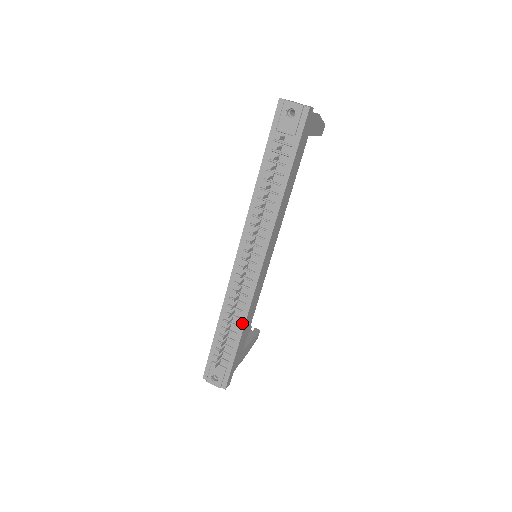
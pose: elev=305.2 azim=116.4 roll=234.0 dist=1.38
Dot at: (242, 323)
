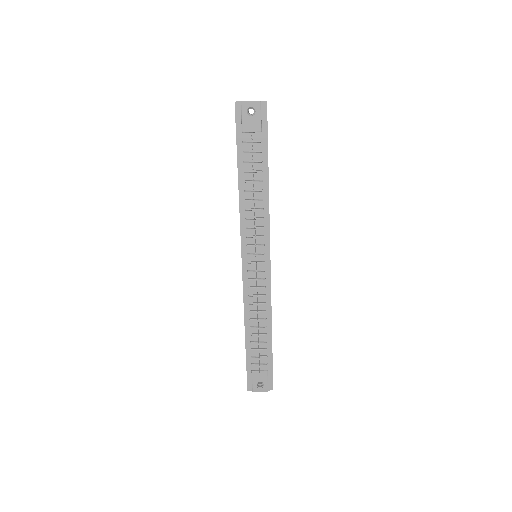
Dot at: (269, 322)
